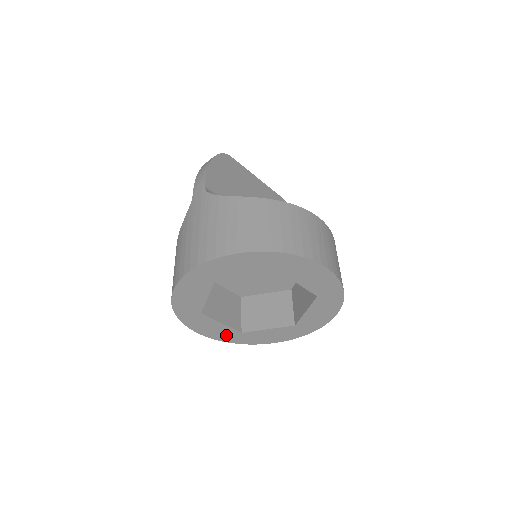
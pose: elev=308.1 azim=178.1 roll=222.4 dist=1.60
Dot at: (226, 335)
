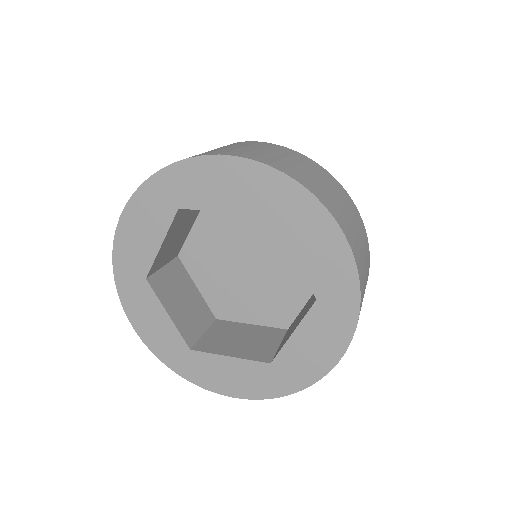
Dot at: (168, 347)
